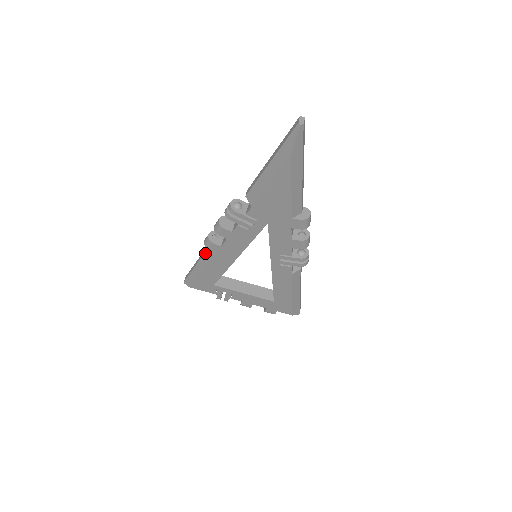
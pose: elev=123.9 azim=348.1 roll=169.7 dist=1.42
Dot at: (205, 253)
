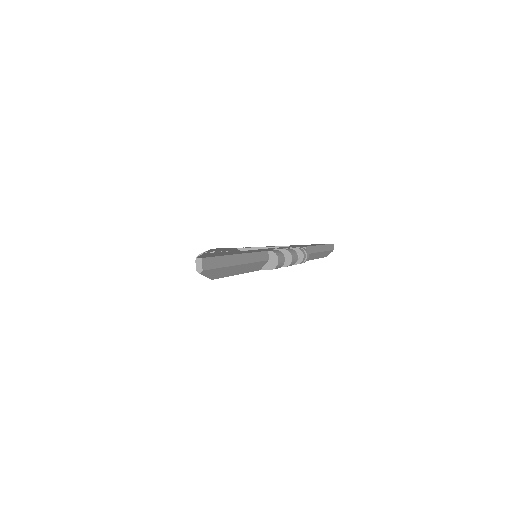
Dot at: occluded
